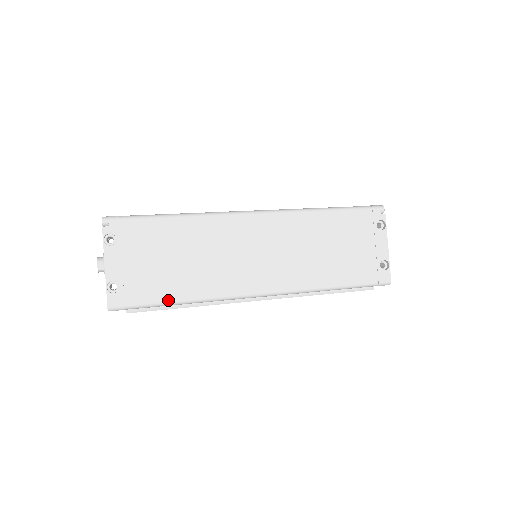
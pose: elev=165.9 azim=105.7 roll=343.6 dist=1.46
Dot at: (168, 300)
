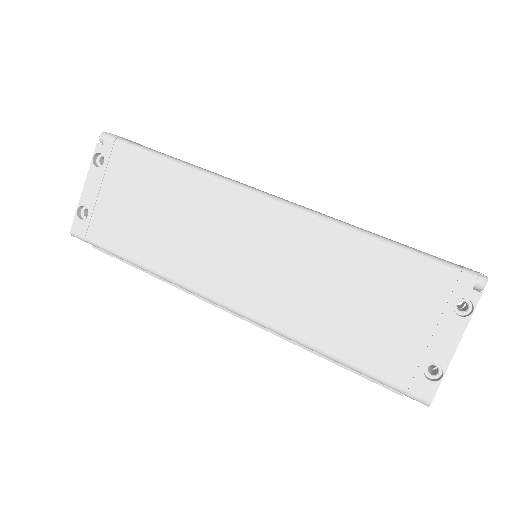
Dot at: (125, 254)
